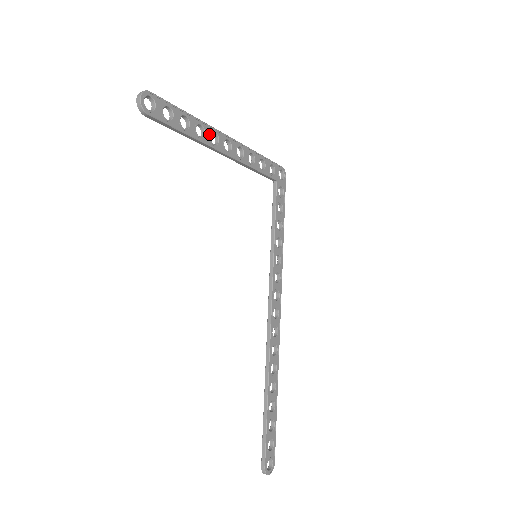
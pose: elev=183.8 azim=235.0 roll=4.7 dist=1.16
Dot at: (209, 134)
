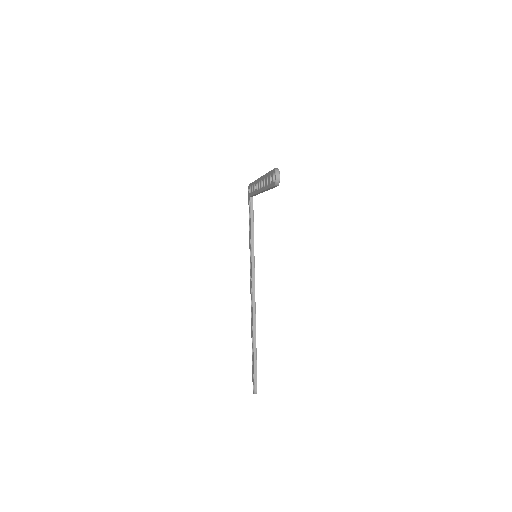
Dot at: occluded
